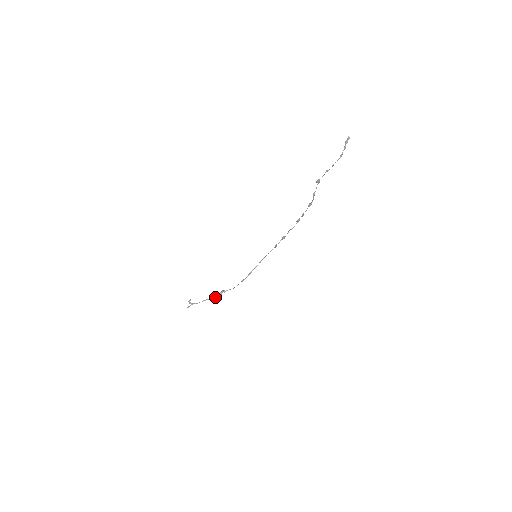
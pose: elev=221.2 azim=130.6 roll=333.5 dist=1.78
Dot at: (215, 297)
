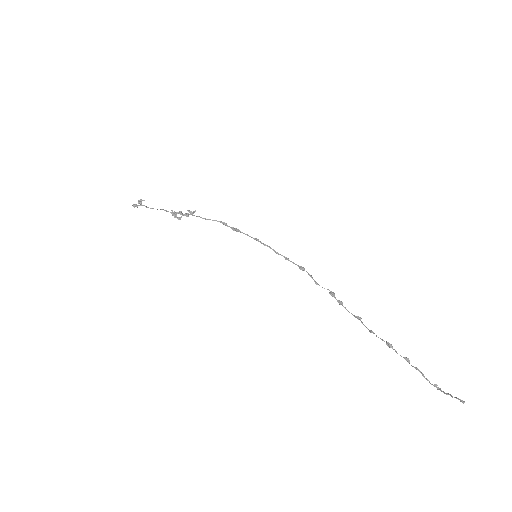
Dot at: (176, 216)
